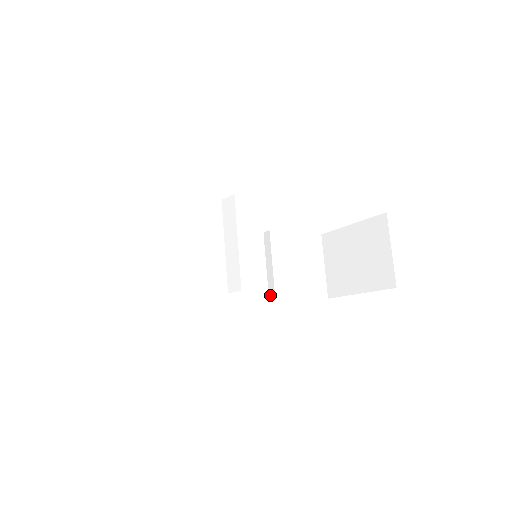
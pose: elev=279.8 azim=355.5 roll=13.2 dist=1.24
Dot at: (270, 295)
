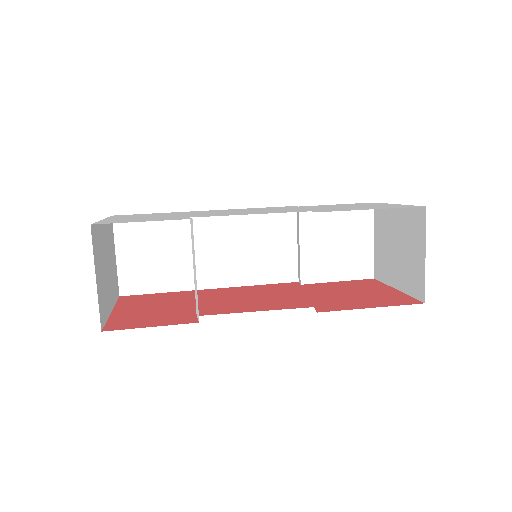
Dot at: (298, 276)
